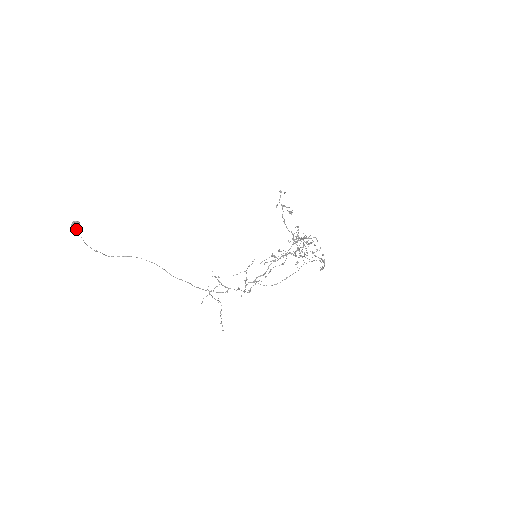
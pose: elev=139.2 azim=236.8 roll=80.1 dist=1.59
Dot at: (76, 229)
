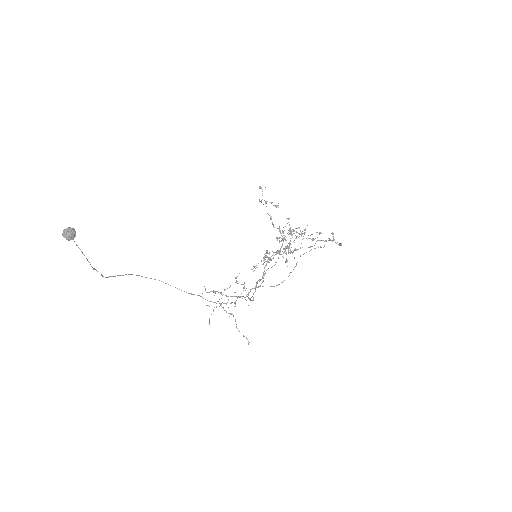
Dot at: (71, 238)
